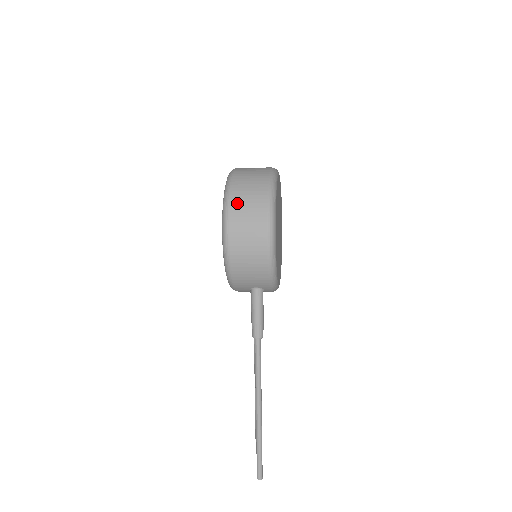
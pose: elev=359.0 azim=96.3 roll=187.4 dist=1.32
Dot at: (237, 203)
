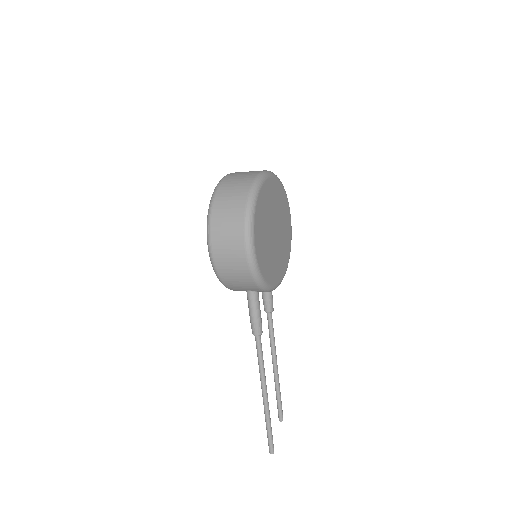
Dot at: (218, 217)
